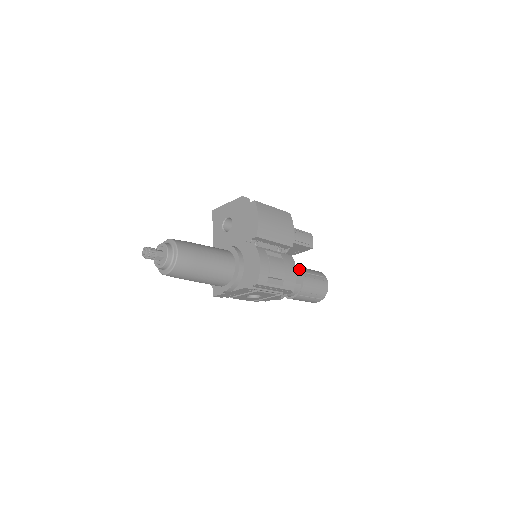
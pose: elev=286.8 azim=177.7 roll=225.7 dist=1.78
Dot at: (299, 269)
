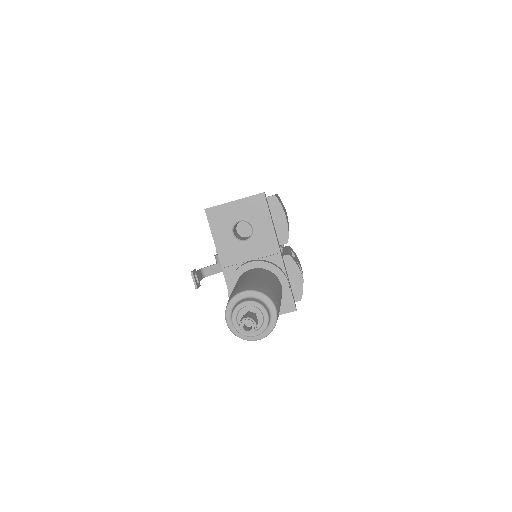
Dot at: occluded
